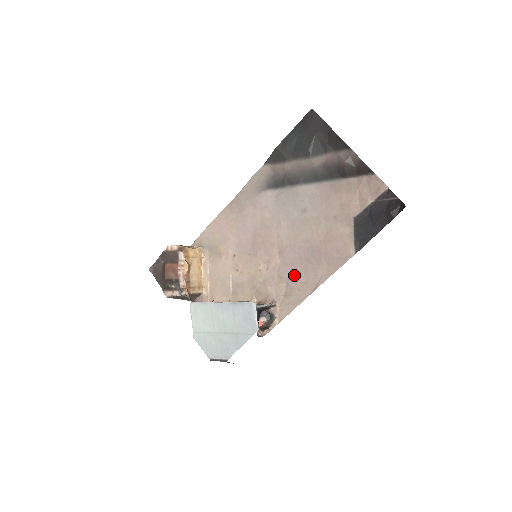
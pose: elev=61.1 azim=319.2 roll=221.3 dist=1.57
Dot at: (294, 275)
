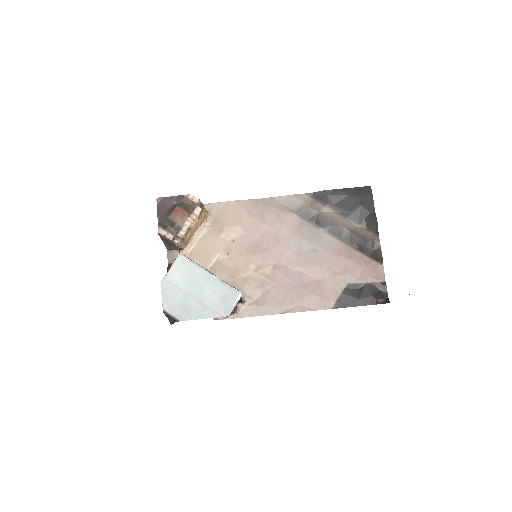
Dot at: (274, 291)
